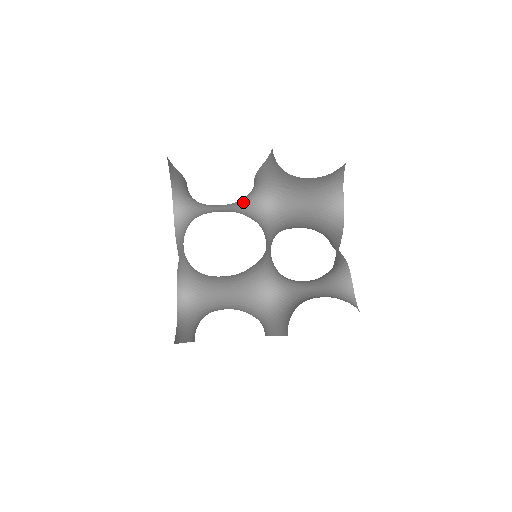
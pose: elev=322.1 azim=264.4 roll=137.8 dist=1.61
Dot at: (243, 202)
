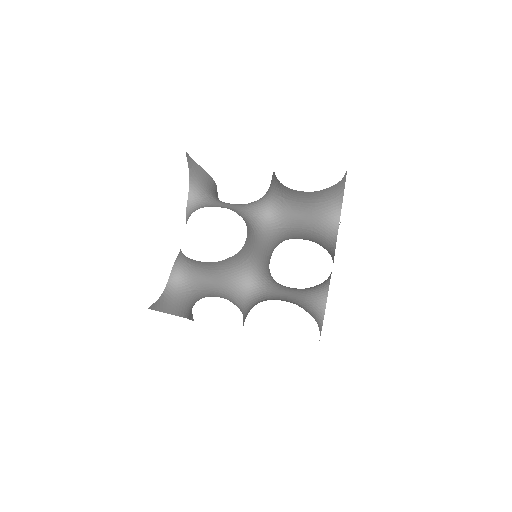
Dot at: (249, 204)
